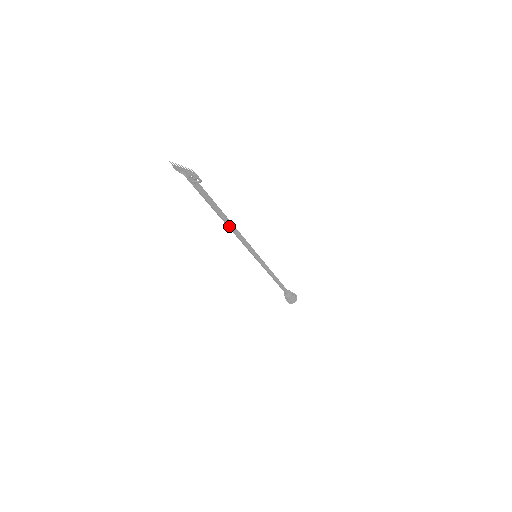
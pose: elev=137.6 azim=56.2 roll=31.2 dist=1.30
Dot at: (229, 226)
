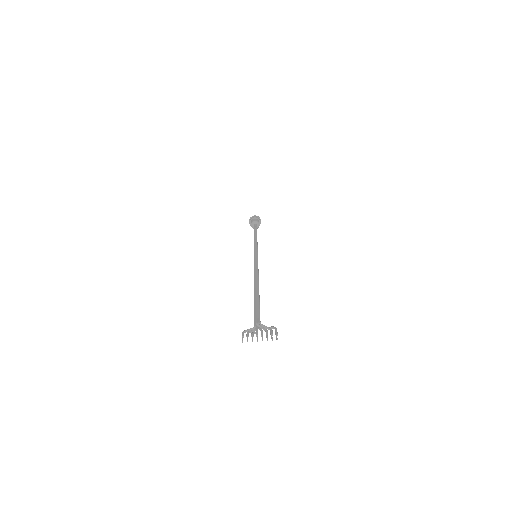
Dot at: occluded
